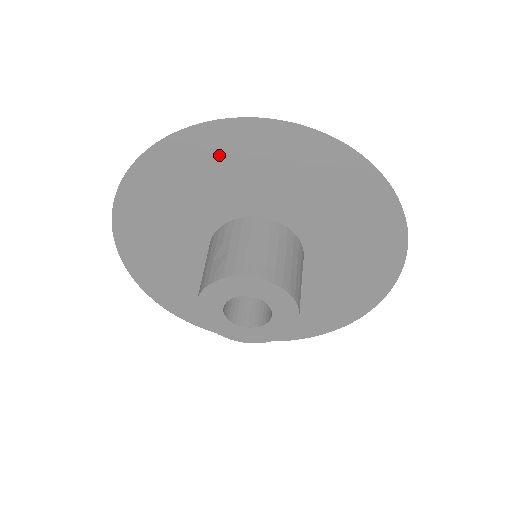
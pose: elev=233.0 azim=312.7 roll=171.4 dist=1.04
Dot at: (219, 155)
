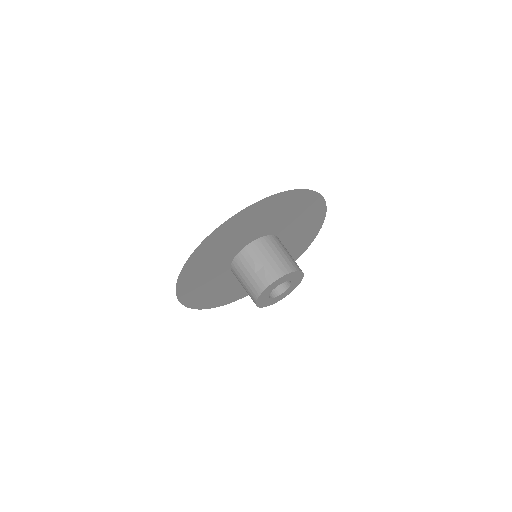
Dot at: (249, 219)
